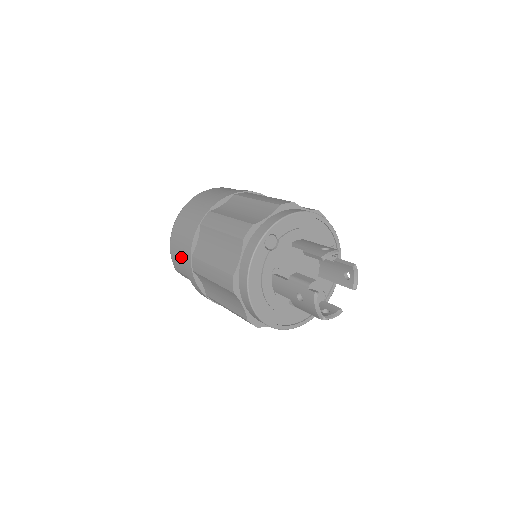
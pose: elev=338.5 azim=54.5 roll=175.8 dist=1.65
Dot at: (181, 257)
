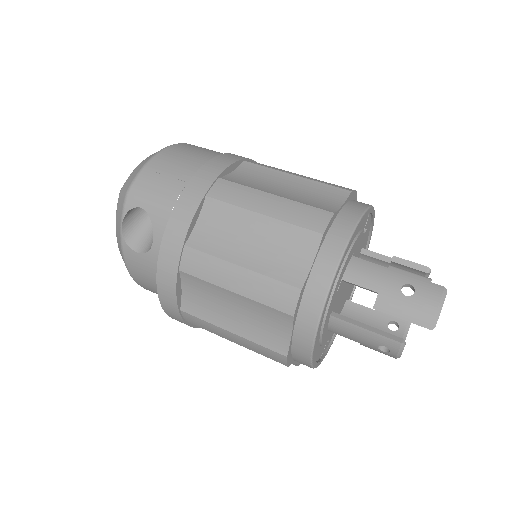
Dot at: (180, 175)
